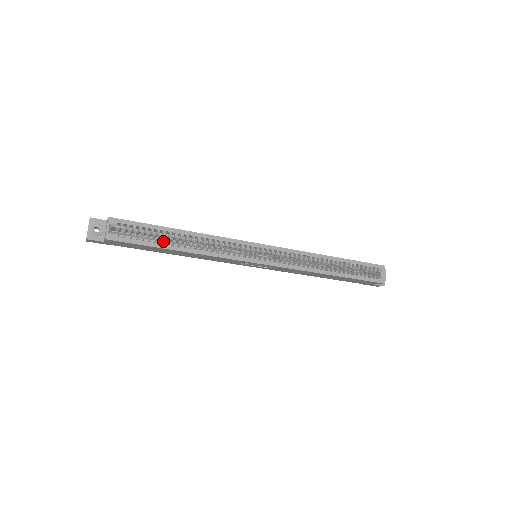
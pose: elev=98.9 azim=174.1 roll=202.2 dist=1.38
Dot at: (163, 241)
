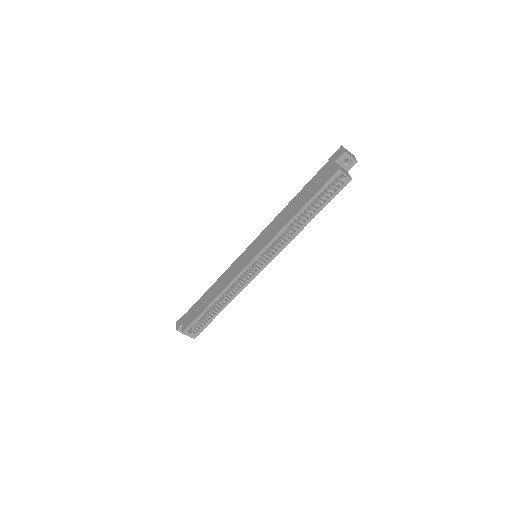
Dot at: (212, 314)
